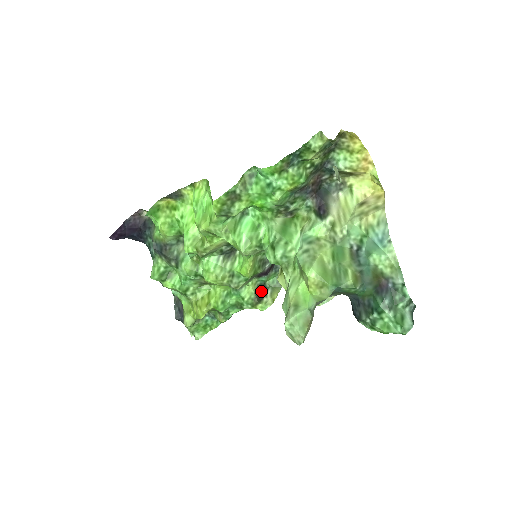
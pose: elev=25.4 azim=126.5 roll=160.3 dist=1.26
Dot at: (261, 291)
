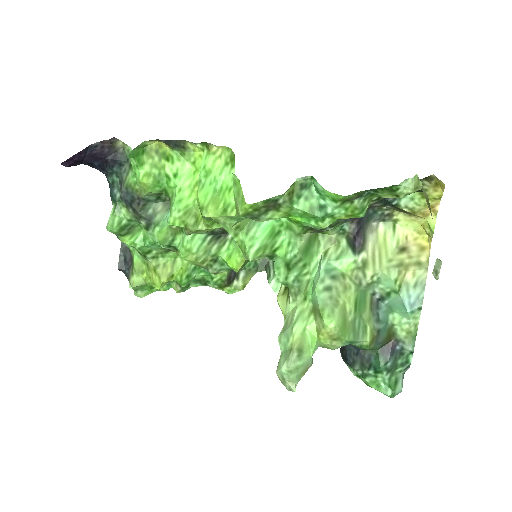
Dot at: (233, 272)
